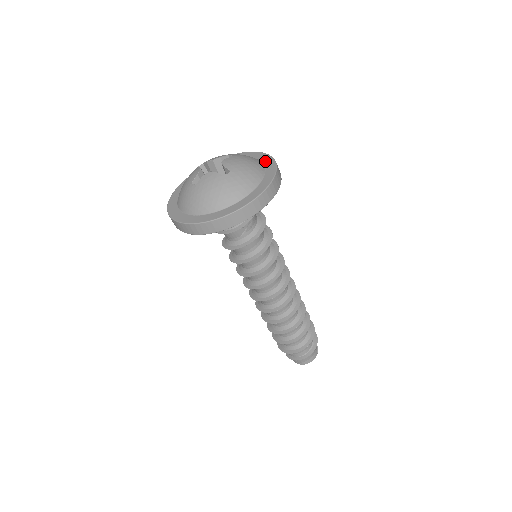
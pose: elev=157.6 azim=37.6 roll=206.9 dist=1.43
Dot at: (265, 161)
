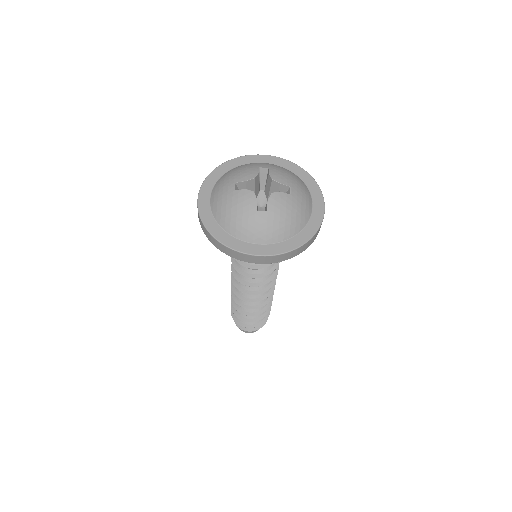
Dot at: (312, 221)
